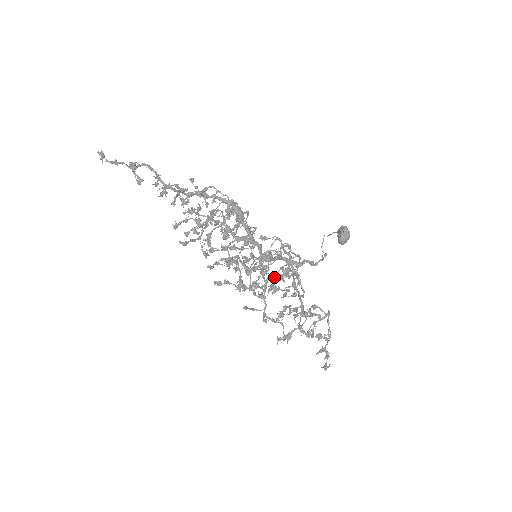
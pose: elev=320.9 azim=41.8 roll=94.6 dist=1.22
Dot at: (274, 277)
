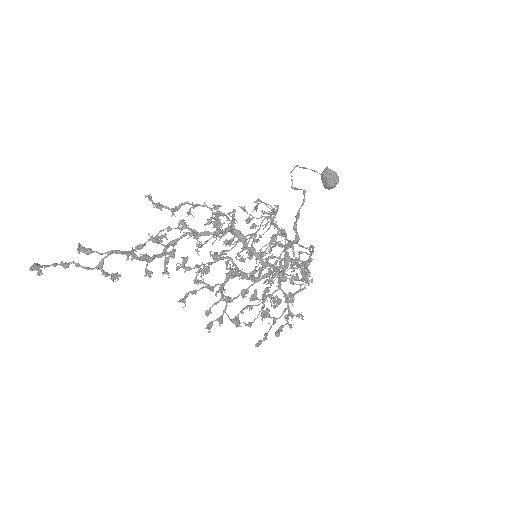
Dot at: (275, 264)
